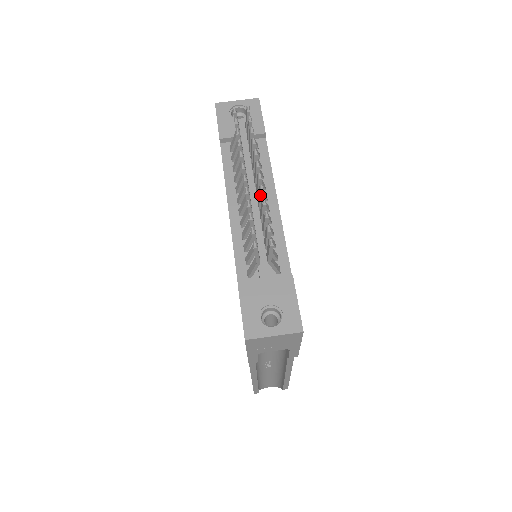
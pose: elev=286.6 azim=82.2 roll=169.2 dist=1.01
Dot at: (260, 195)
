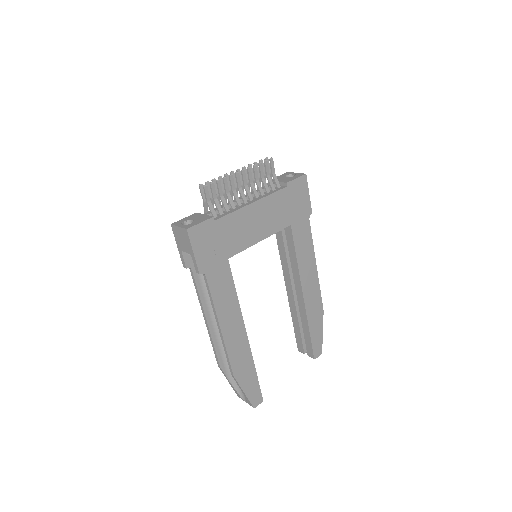
Dot at: (229, 179)
